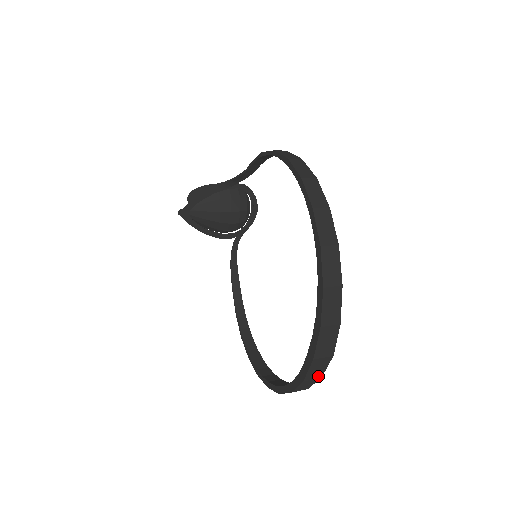
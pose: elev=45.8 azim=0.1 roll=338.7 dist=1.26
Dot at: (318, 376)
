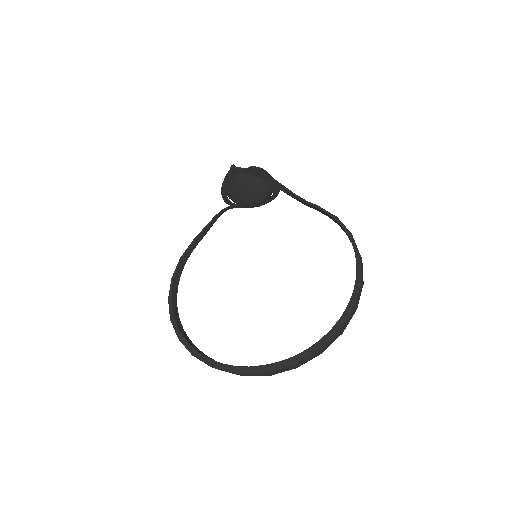
Dot at: (244, 375)
